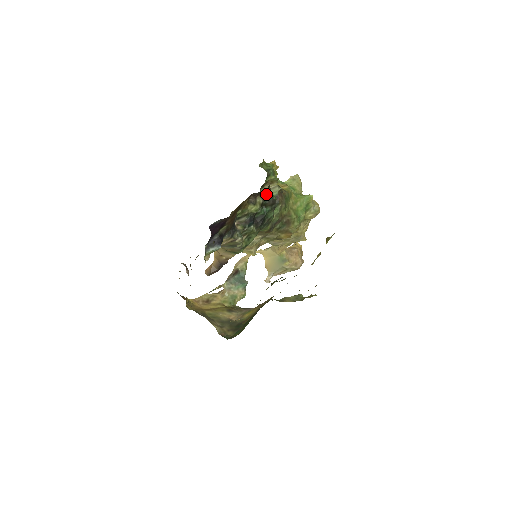
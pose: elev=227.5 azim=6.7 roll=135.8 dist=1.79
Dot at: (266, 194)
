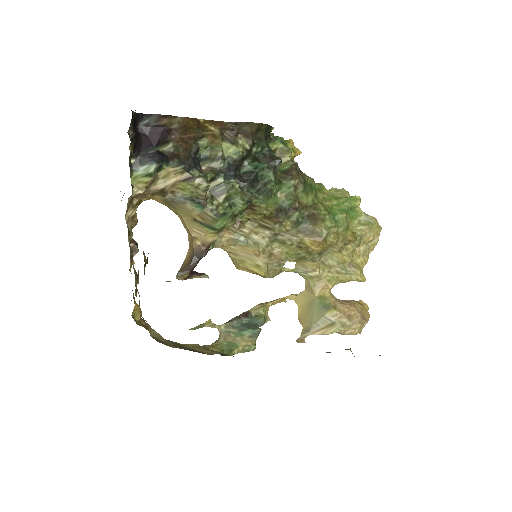
Dot at: (257, 141)
